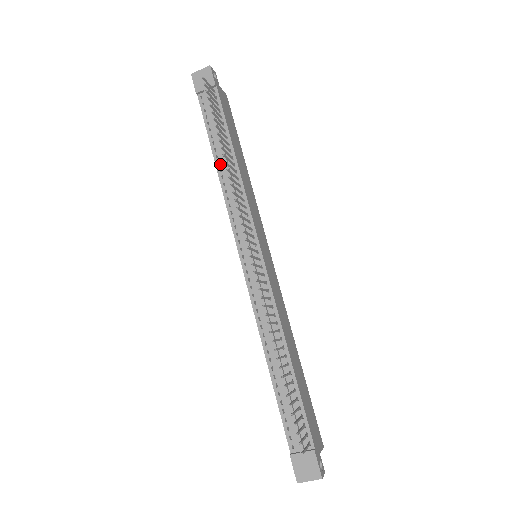
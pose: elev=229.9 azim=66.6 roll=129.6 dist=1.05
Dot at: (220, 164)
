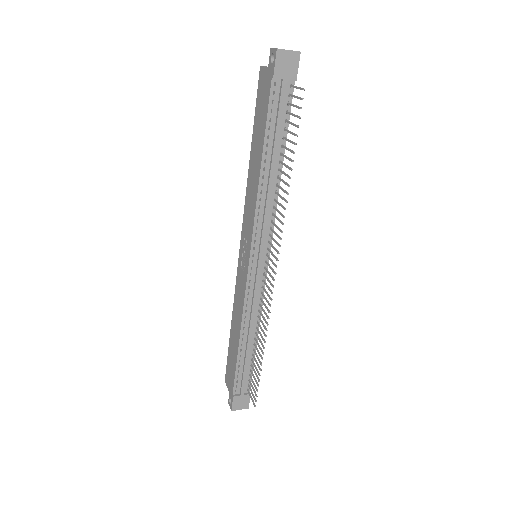
Dot at: (265, 170)
